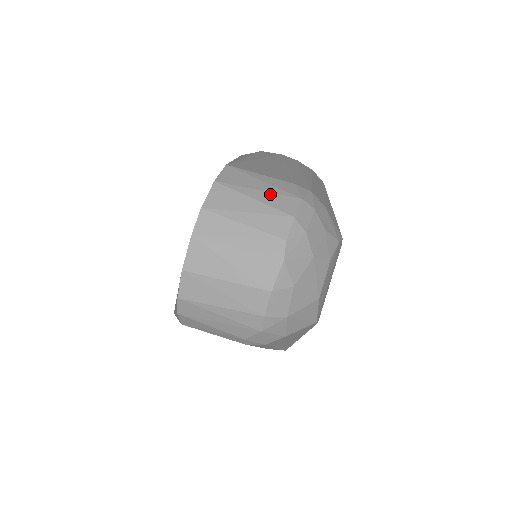
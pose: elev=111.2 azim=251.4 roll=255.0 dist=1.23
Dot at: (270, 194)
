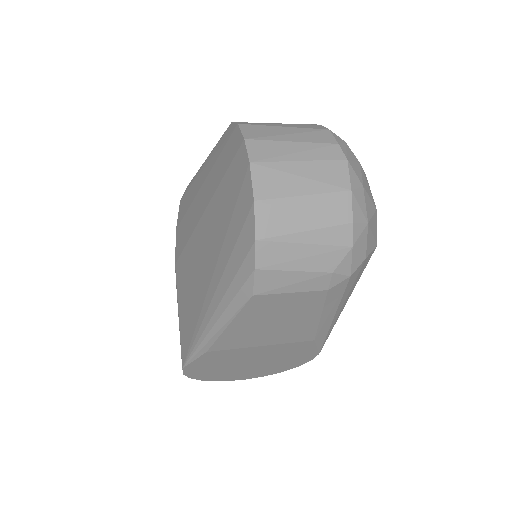
Dot at: (293, 124)
